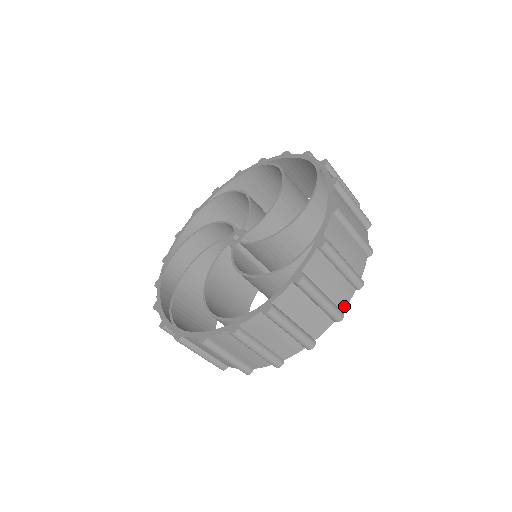
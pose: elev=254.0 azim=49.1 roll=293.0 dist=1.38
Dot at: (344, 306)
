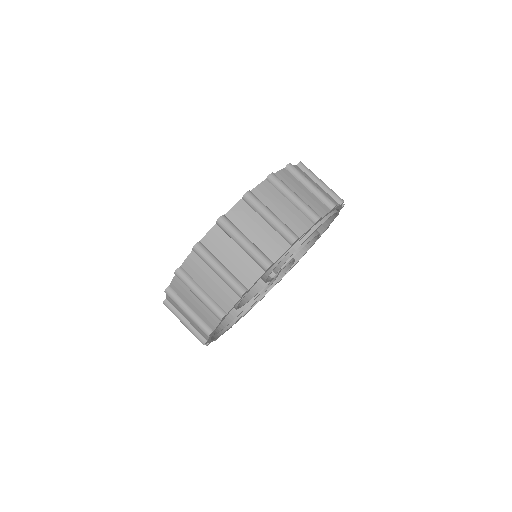
Dot at: (301, 234)
